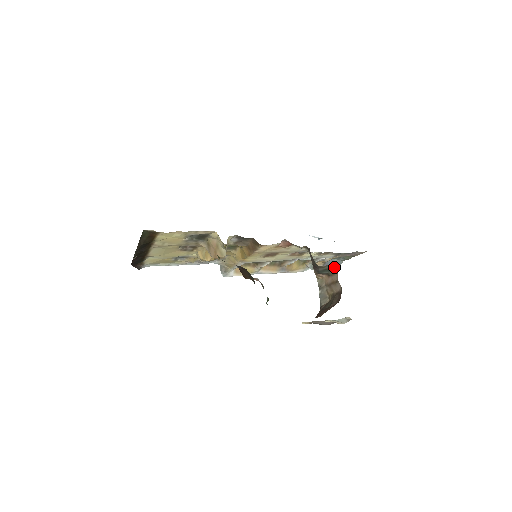
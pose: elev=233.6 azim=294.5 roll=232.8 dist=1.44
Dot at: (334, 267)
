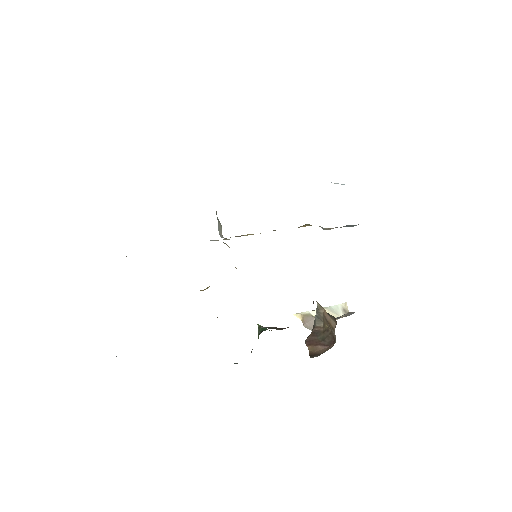
Dot at: occluded
